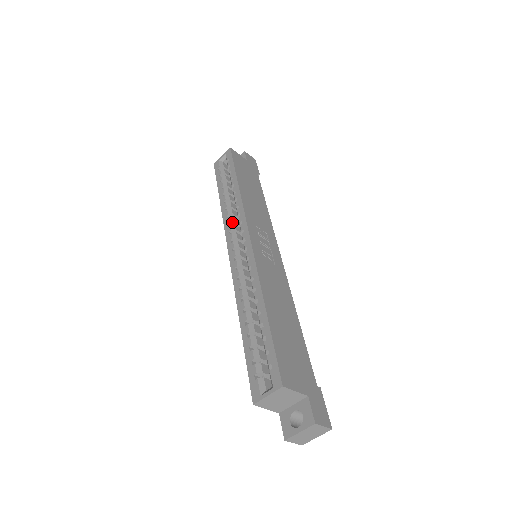
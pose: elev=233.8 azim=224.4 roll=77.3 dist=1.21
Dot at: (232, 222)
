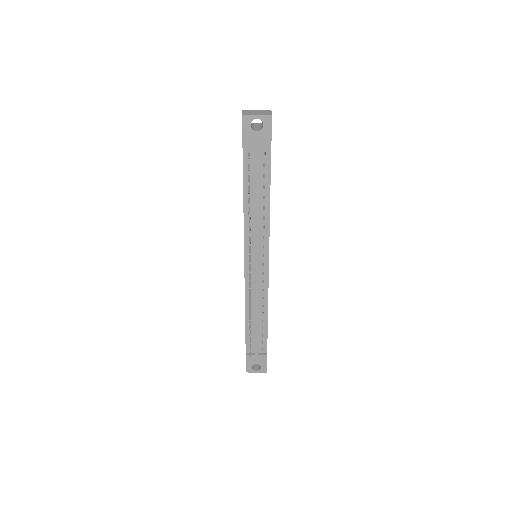
Dot at: occluded
